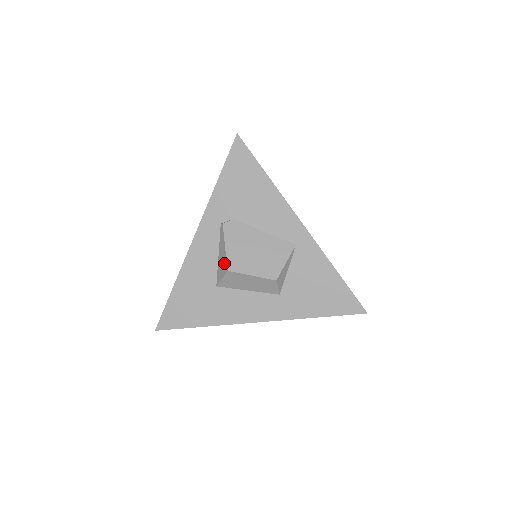
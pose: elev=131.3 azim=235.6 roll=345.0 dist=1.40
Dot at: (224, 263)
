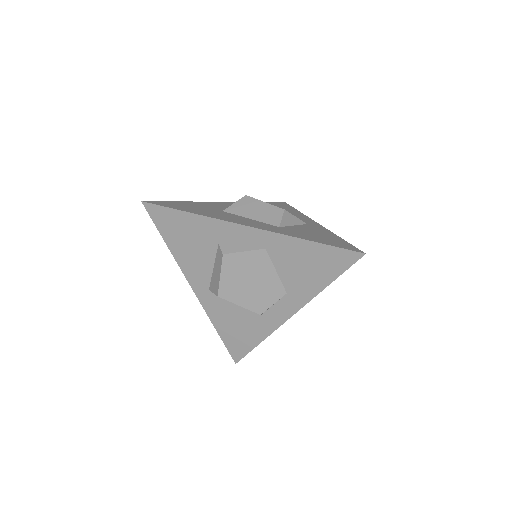
Dot at: occluded
